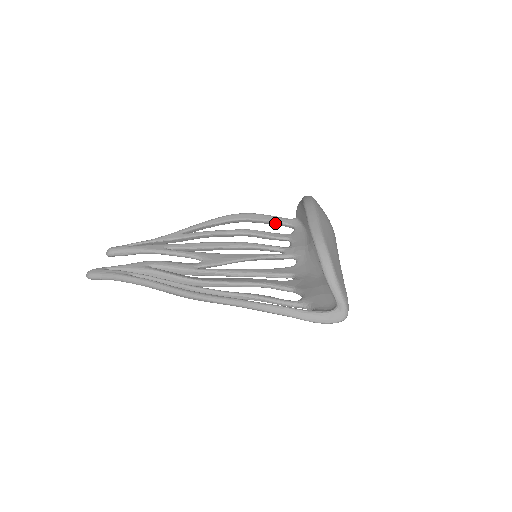
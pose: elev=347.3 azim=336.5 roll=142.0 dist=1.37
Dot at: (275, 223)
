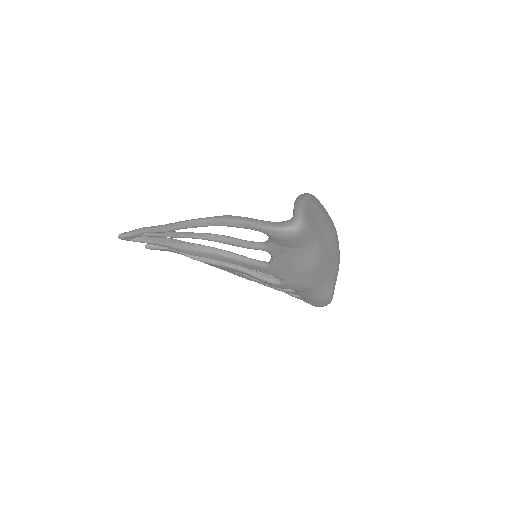
Dot at: occluded
